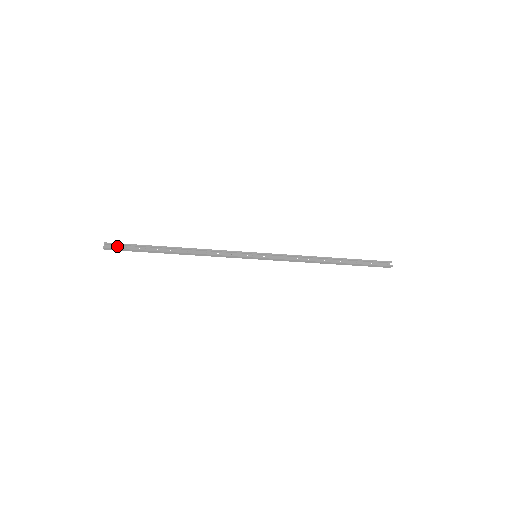
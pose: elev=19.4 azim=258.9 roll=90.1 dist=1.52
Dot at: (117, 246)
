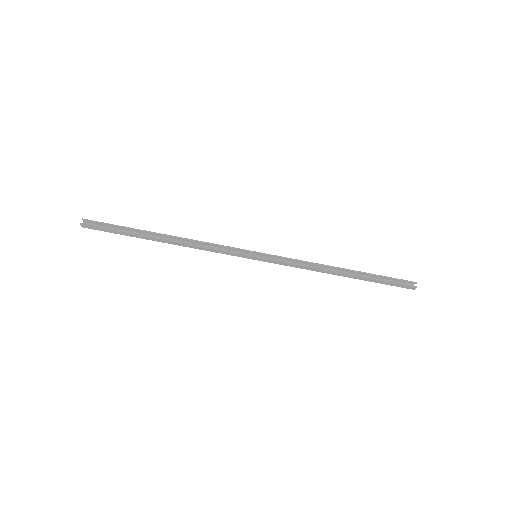
Dot at: (97, 225)
